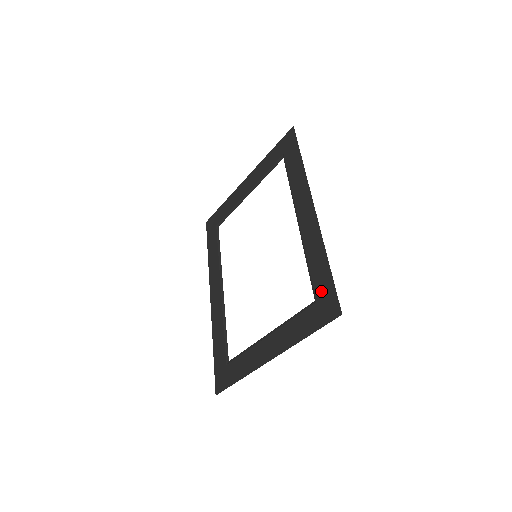
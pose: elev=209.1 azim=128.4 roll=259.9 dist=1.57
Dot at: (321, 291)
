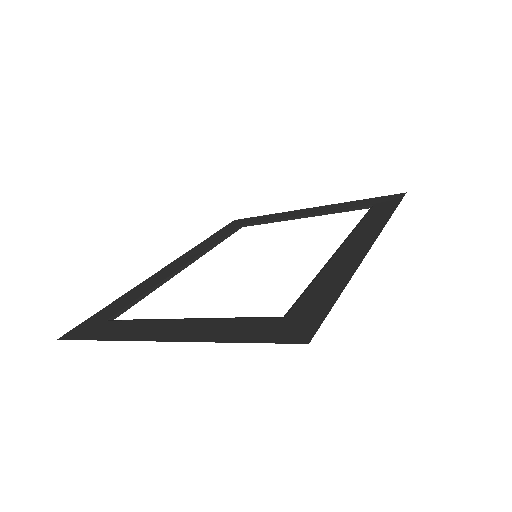
Dot at: (303, 310)
